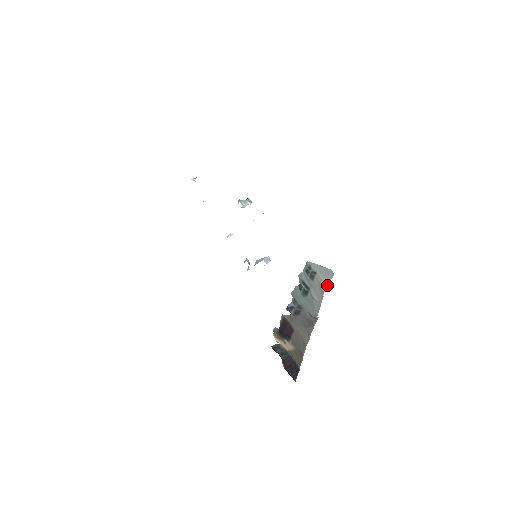
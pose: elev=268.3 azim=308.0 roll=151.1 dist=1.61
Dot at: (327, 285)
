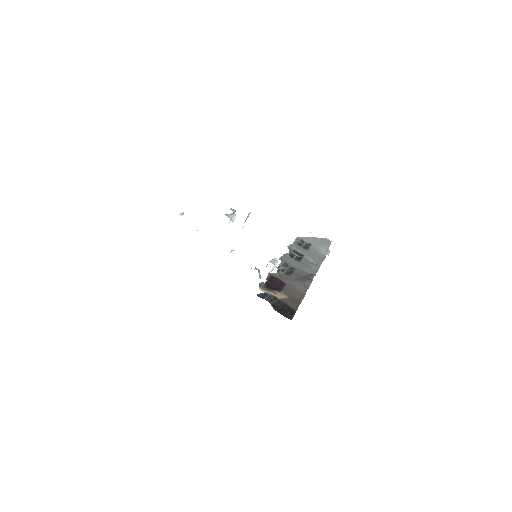
Dot at: (327, 252)
